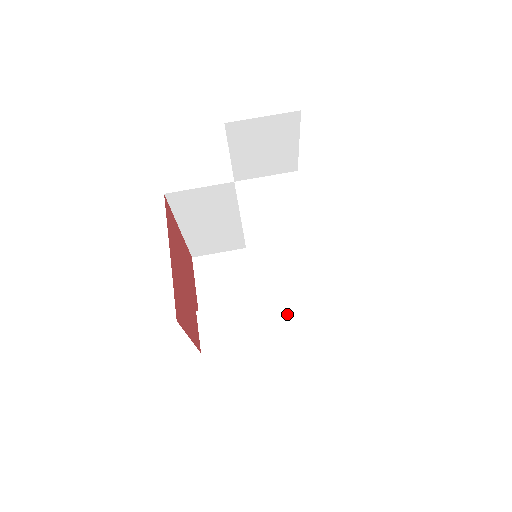
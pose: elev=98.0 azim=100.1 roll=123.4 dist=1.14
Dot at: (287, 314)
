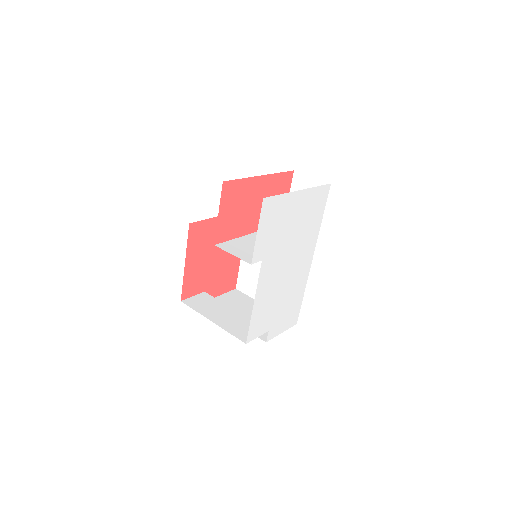
Dot at: (233, 251)
